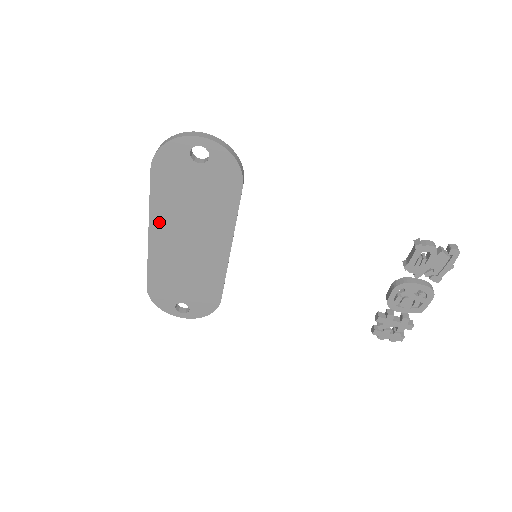
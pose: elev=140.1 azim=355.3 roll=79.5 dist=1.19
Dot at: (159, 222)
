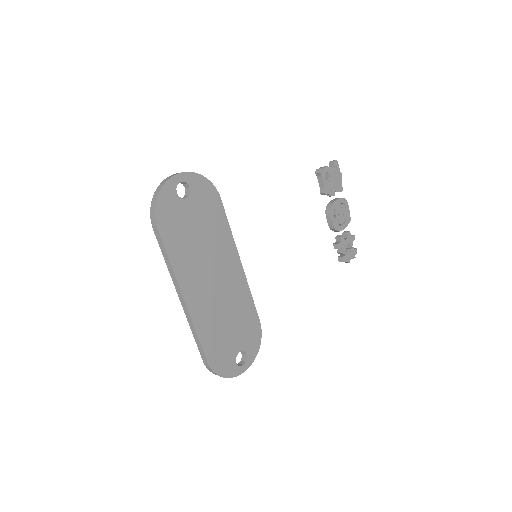
Dot at: (186, 279)
